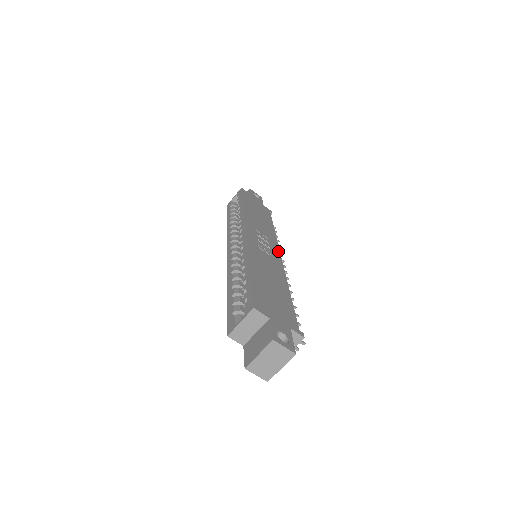
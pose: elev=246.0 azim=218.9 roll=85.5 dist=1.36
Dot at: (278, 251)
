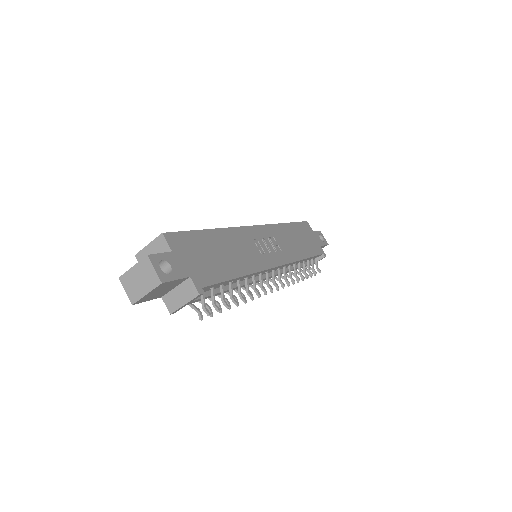
Dot at: (280, 263)
